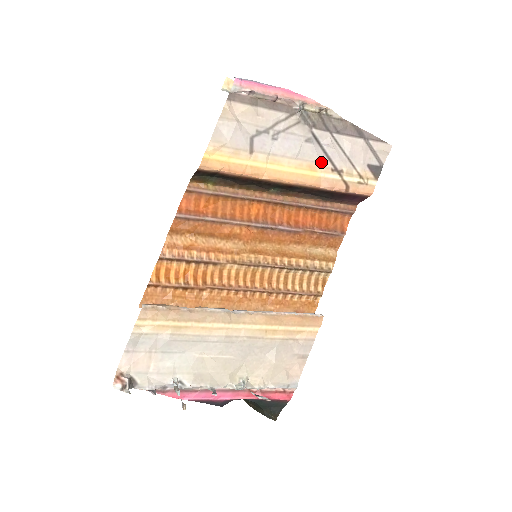
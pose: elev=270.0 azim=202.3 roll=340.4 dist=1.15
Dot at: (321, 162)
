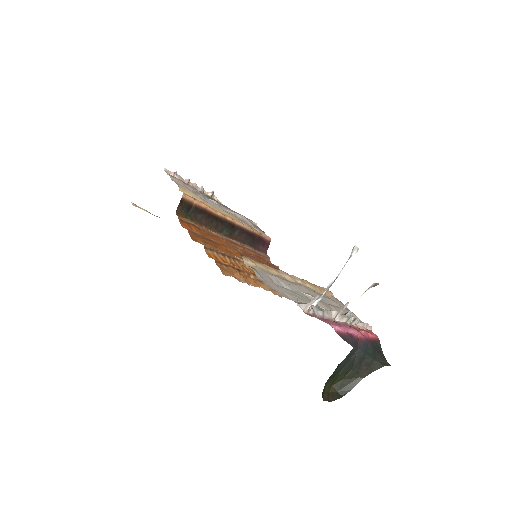
Dot at: (235, 217)
